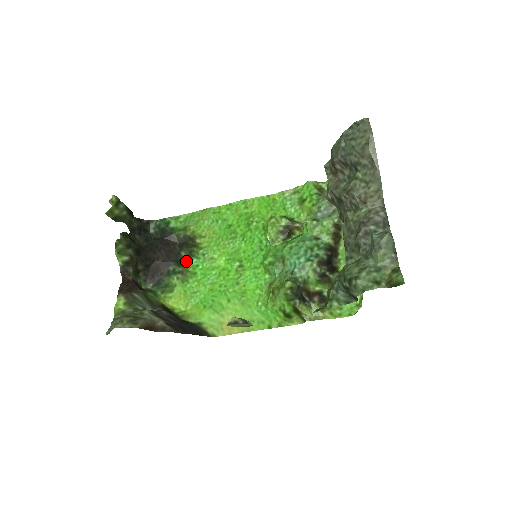
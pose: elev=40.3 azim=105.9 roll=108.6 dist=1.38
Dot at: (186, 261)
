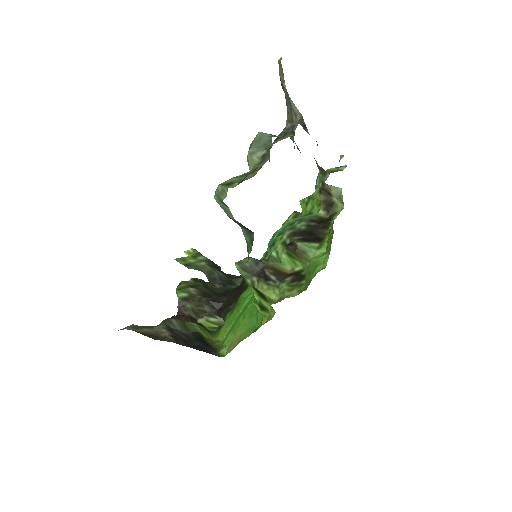
Dot at: (240, 296)
